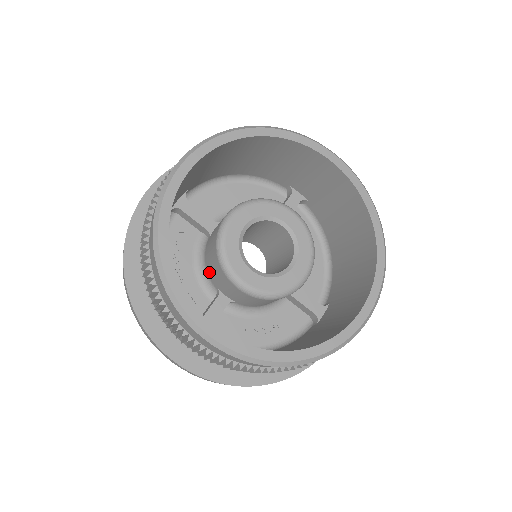
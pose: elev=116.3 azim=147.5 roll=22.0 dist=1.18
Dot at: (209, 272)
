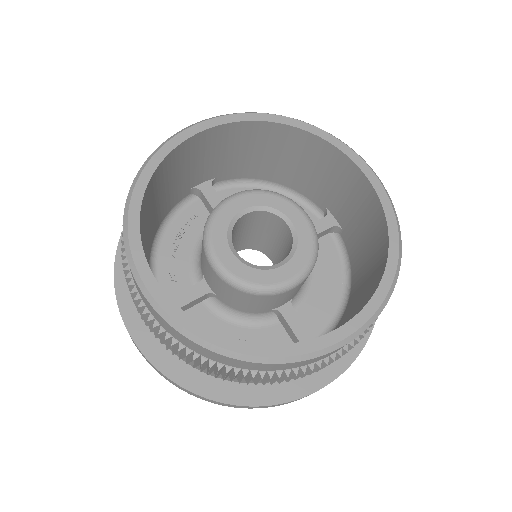
Dot at: occluded
